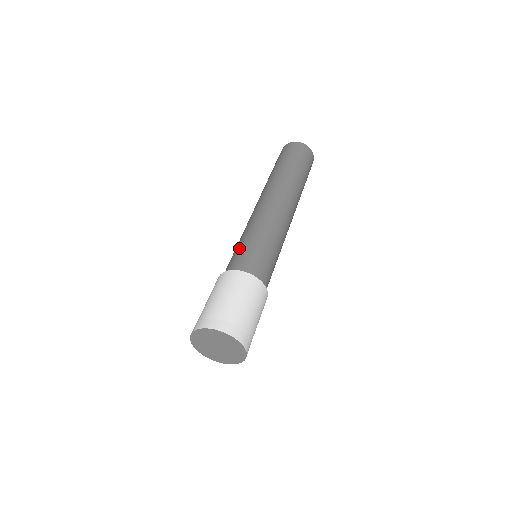
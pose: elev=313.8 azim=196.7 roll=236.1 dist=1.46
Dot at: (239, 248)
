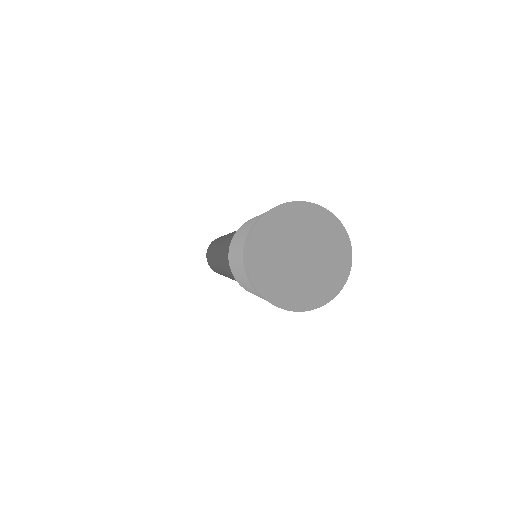
Dot at: occluded
